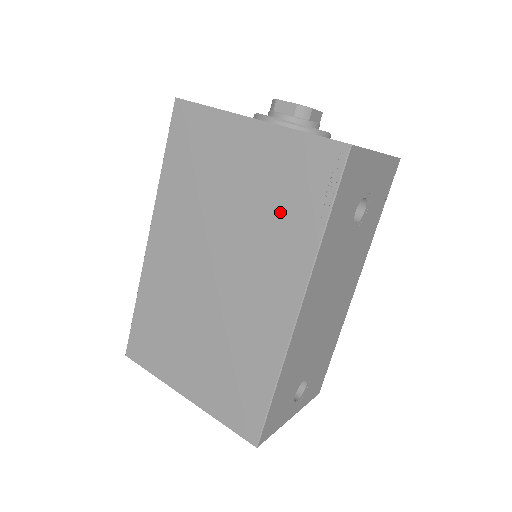
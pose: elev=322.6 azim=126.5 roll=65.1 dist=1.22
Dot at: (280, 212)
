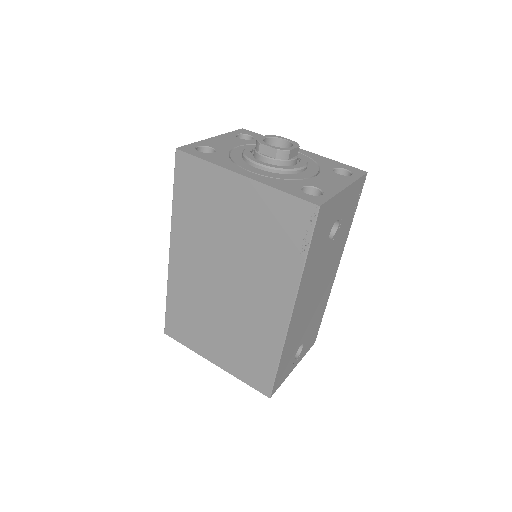
Dot at: (271, 247)
